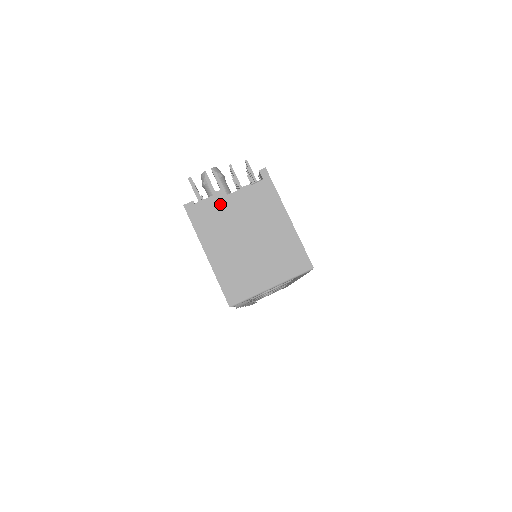
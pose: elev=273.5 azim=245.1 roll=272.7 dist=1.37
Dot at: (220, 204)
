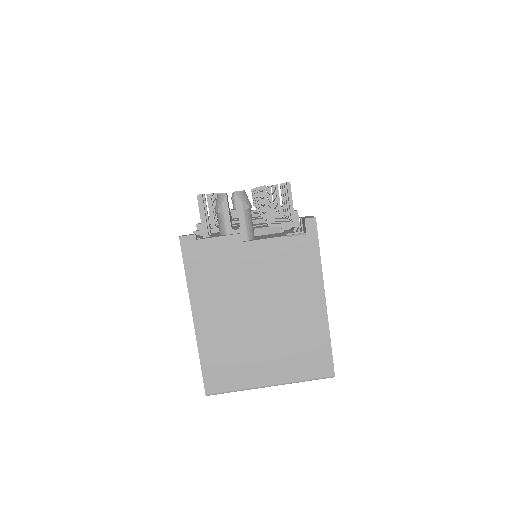
Dot at: (233, 251)
